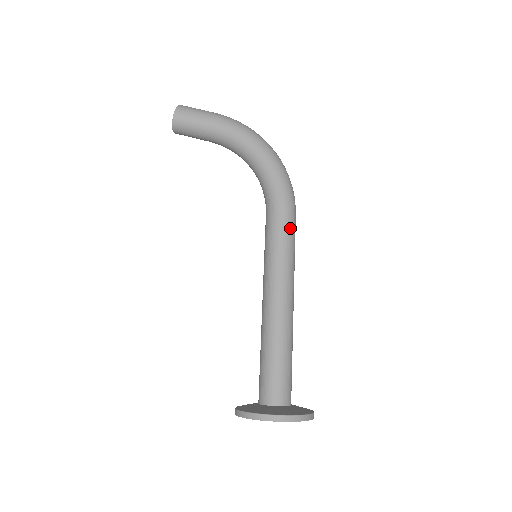
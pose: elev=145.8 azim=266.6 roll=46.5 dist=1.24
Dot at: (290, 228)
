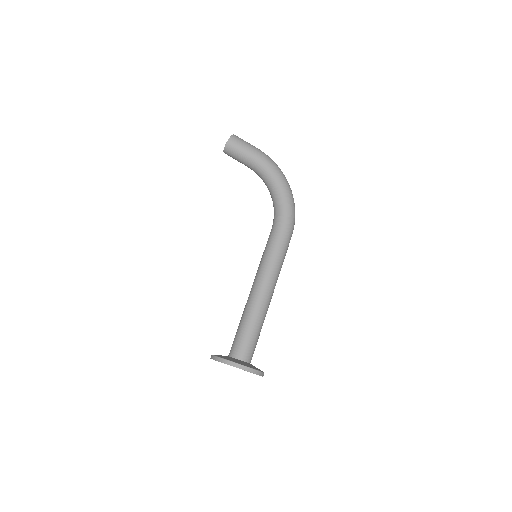
Dot at: (285, 244)
